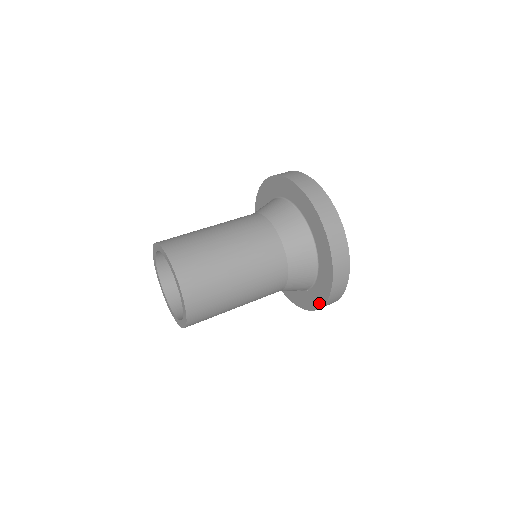
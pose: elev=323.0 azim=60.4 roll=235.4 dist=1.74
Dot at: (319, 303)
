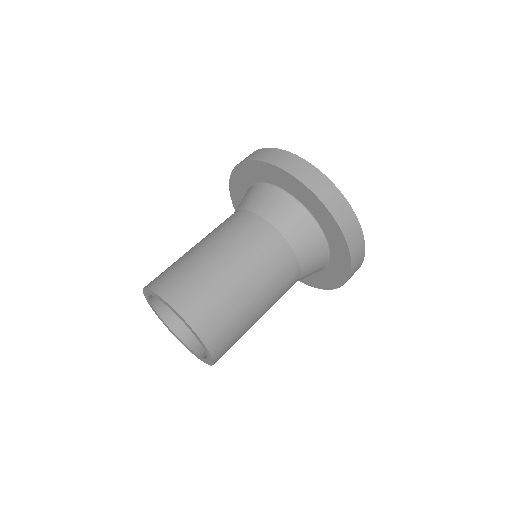
Dot at: (340, 281)
